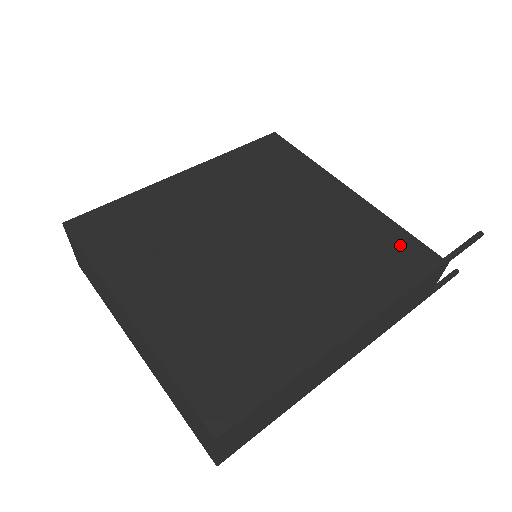
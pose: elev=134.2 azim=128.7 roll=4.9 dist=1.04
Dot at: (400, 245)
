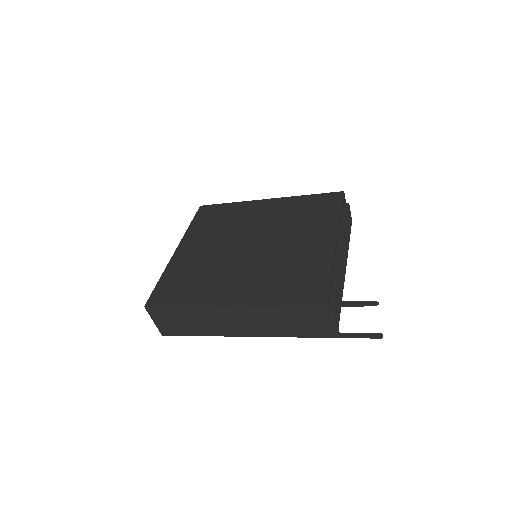
Dot at: (314, 282)
